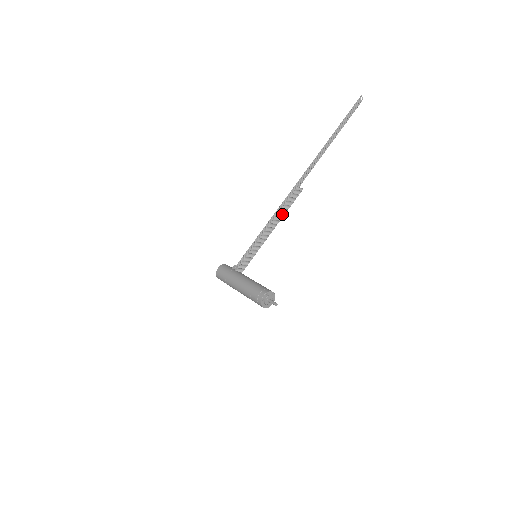
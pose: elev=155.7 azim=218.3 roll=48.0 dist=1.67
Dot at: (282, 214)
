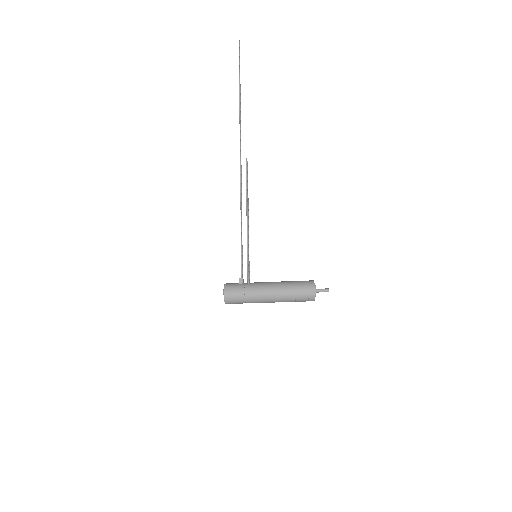
Dot at: (248, 198)
